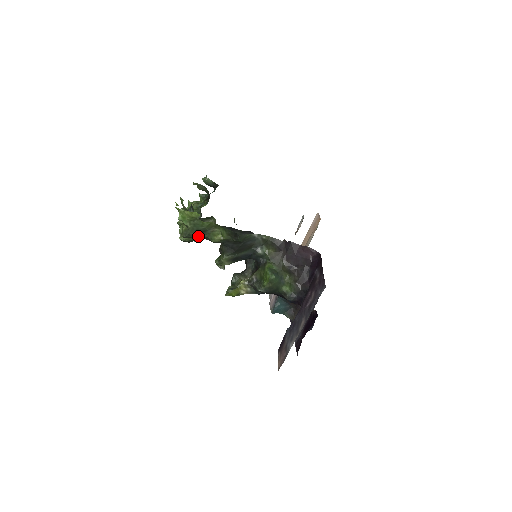
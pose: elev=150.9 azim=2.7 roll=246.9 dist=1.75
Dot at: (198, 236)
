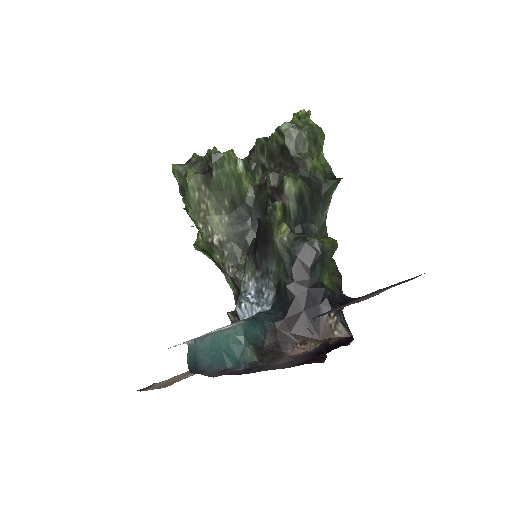
Dot at: (303, 139)
